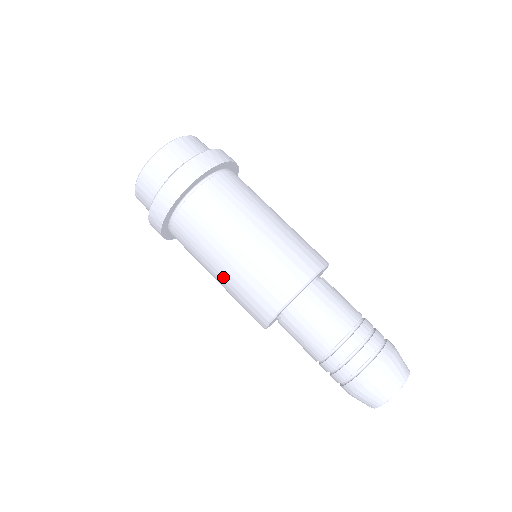
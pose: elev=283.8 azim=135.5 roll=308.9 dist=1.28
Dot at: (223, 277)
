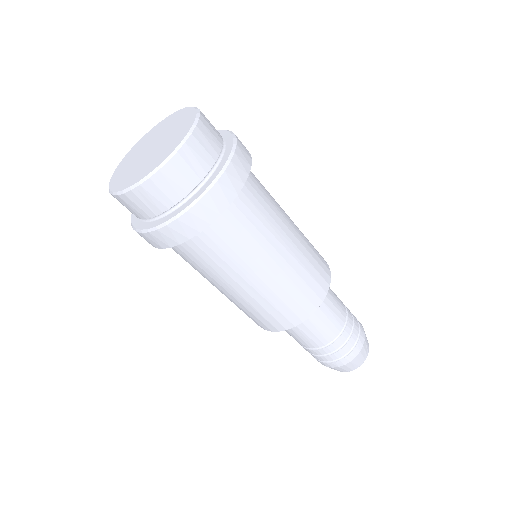
Dot at: occluded
